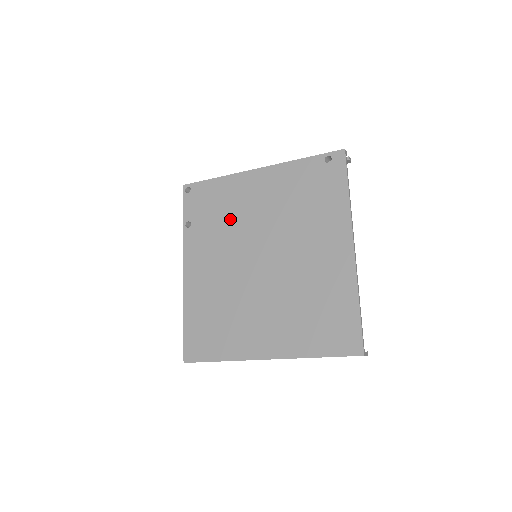
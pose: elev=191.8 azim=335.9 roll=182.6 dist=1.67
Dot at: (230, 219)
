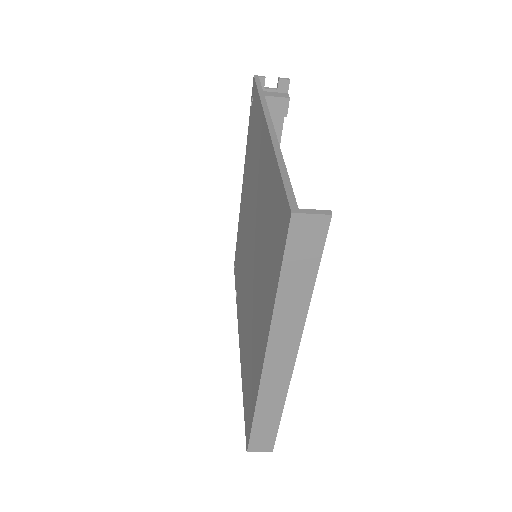
Dot at: (242, 249)
